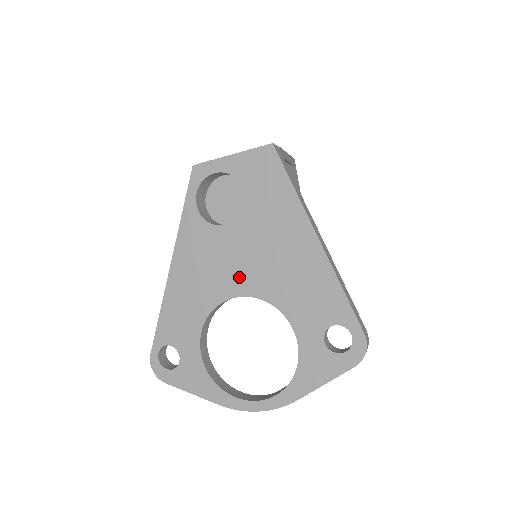
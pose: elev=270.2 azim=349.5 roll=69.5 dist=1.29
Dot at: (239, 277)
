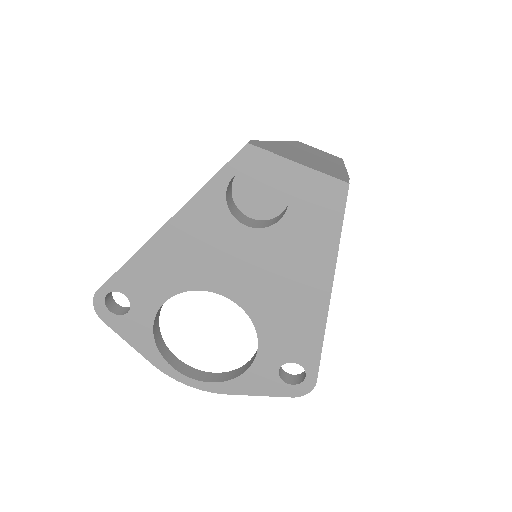
Dot at: (233, 280)
